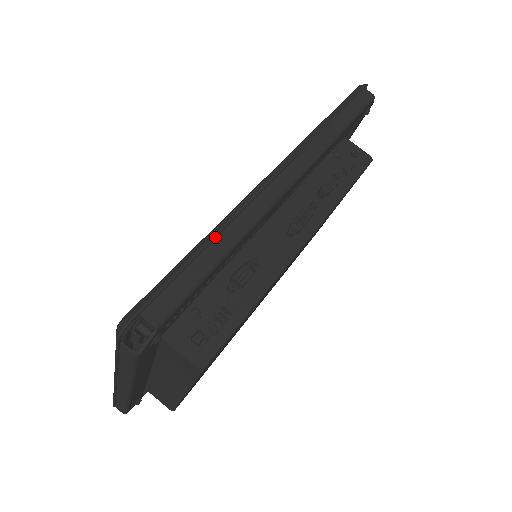
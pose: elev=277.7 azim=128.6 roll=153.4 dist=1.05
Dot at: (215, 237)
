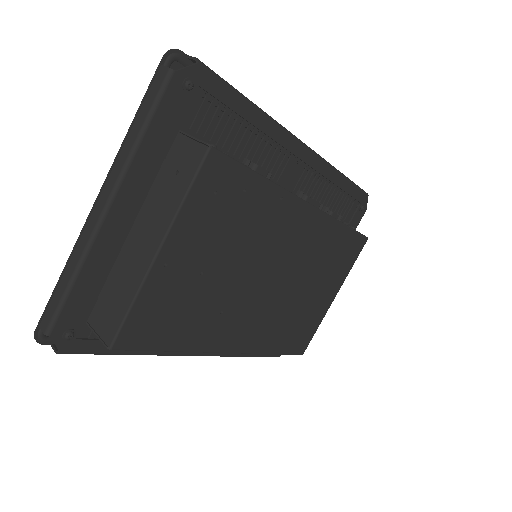
Dot at: occluded
